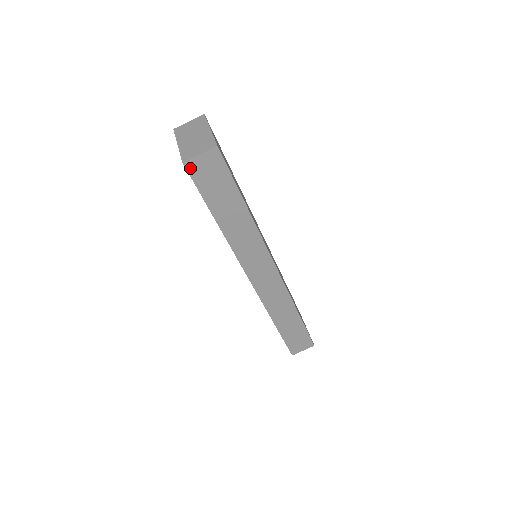
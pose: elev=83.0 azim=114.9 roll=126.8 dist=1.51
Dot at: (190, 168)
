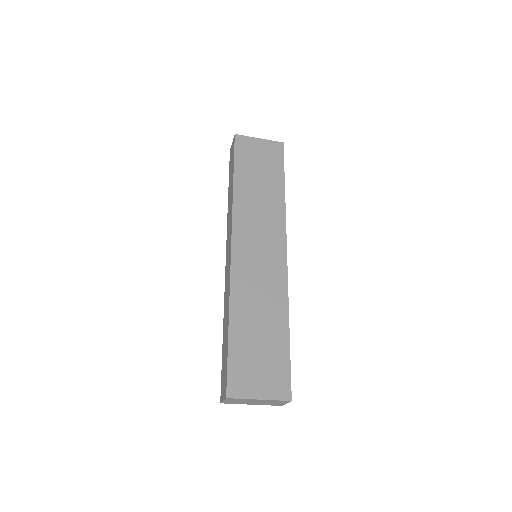
Dot at: occluded
